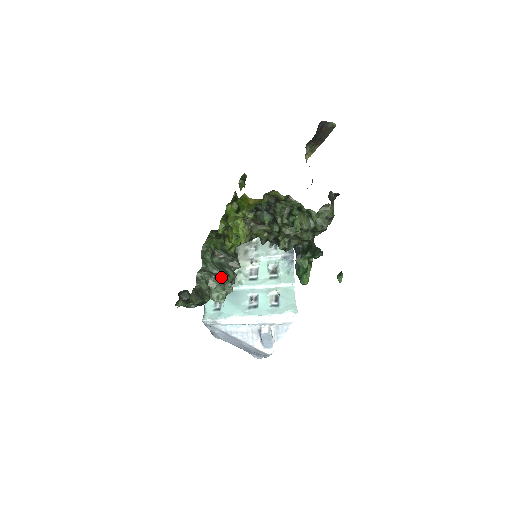
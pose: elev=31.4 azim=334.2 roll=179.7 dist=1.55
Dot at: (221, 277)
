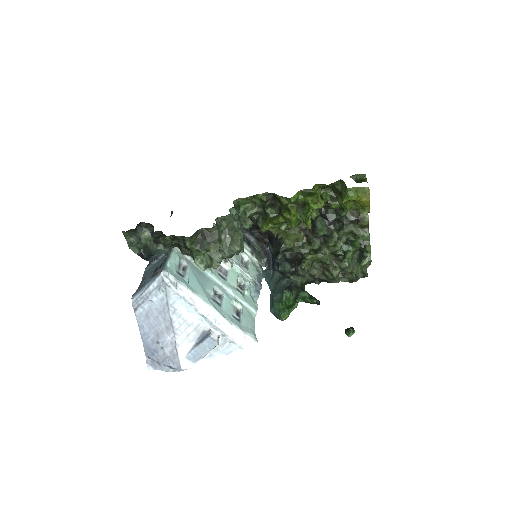
Dot at: (240, 242)
